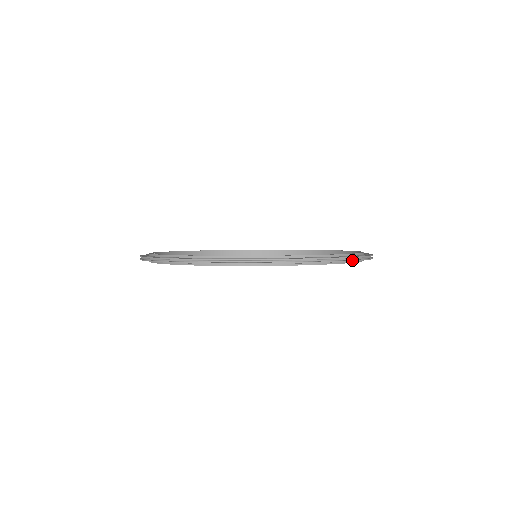
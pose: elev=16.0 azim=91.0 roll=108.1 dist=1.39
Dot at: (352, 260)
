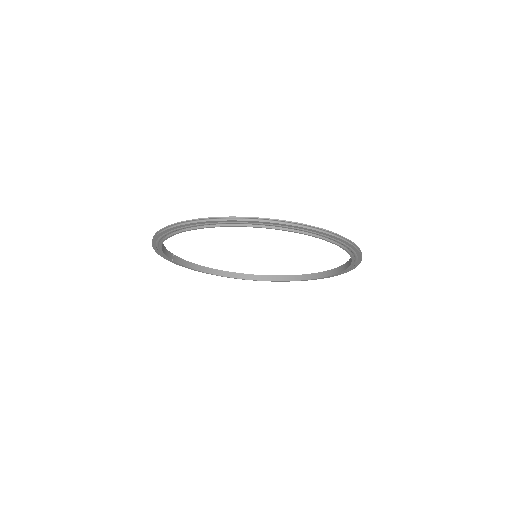
Dot at: (316, 229)
